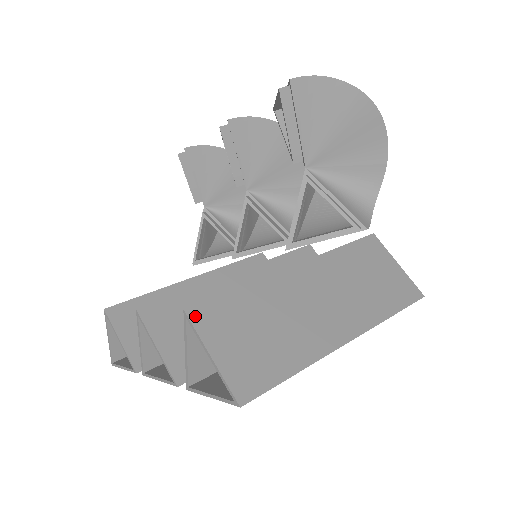
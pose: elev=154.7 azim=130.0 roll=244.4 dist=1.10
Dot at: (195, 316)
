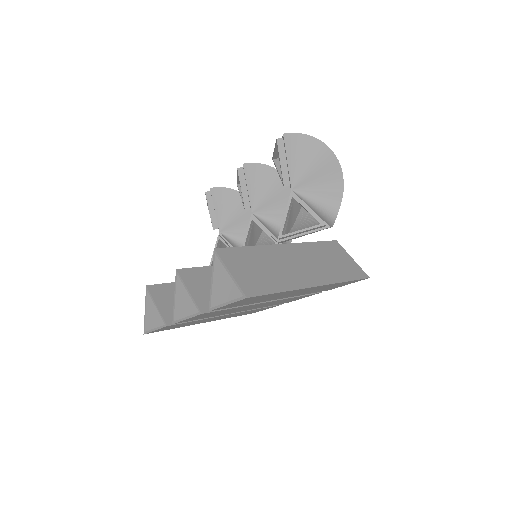
Dot at: (221, 253)
